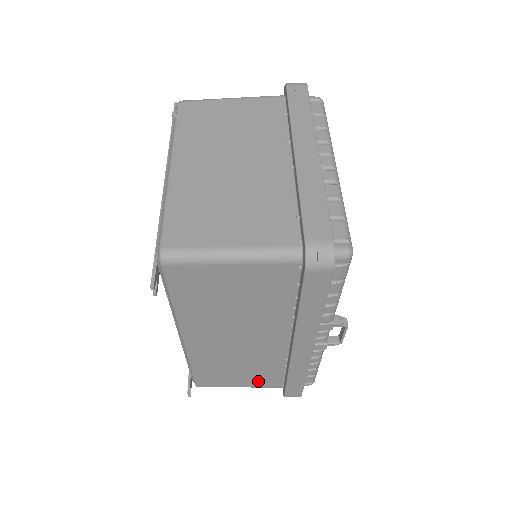
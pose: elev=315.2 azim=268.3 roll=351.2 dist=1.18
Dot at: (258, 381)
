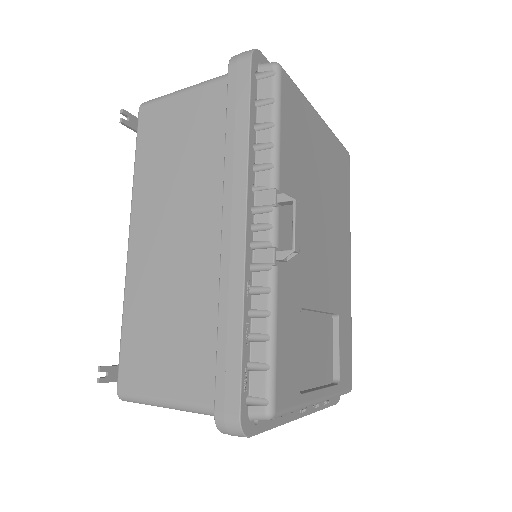
Dot at: (189, 375)
